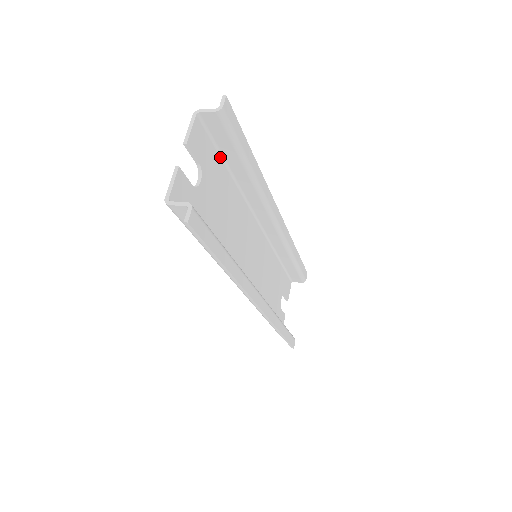
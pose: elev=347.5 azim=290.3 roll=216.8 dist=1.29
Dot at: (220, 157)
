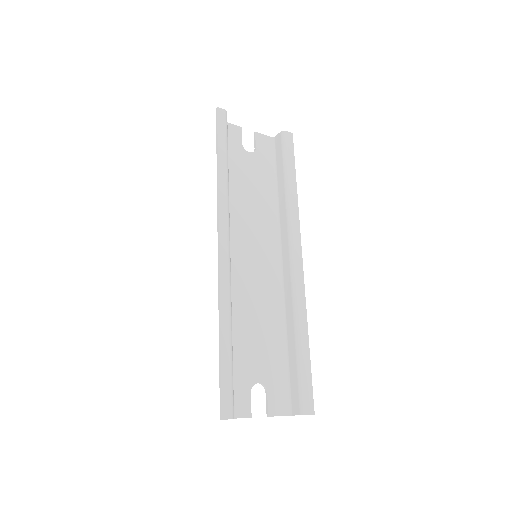
Dot at: (275, 173)
